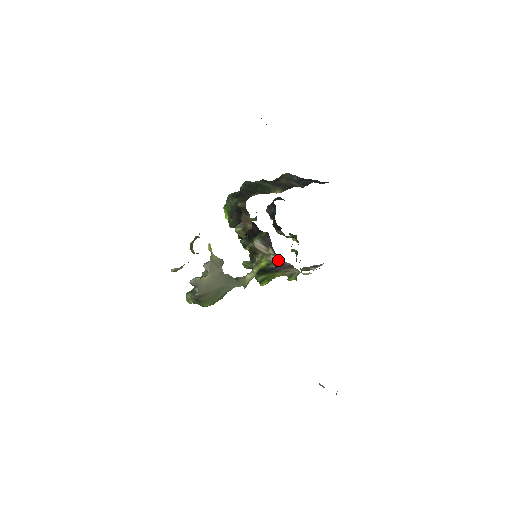
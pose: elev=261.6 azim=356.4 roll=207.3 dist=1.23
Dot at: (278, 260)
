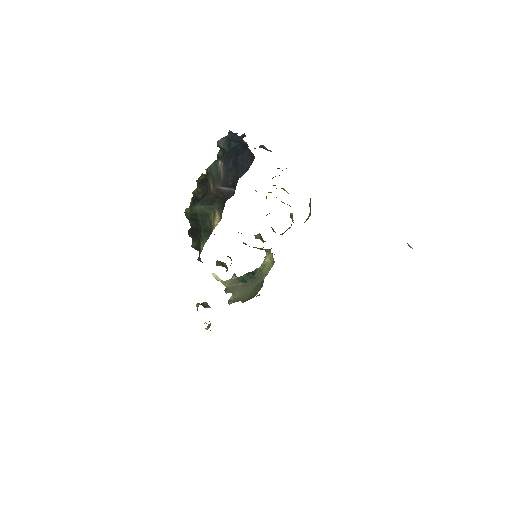
Dot at: occluded
